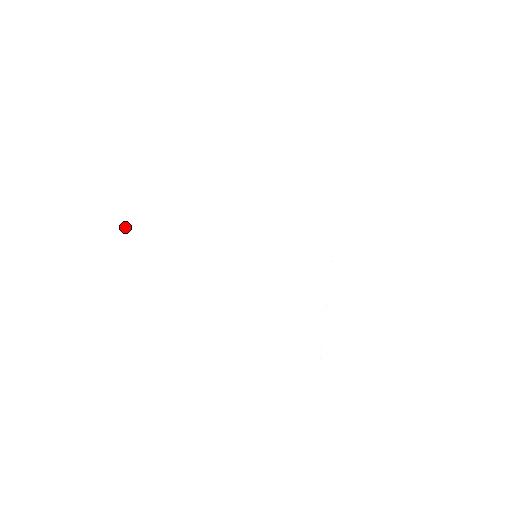
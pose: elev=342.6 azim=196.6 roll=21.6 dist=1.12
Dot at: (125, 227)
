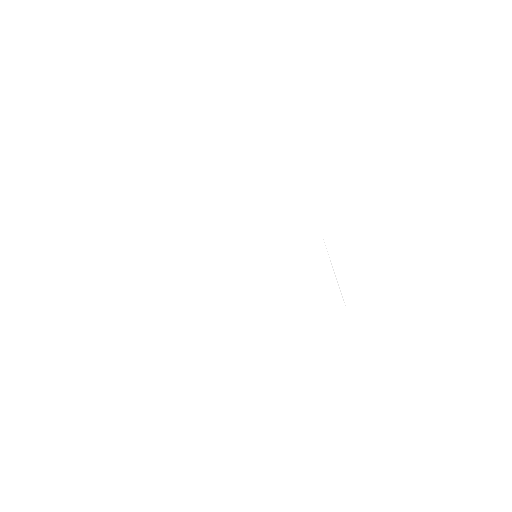
Dot at: (104, 343)
